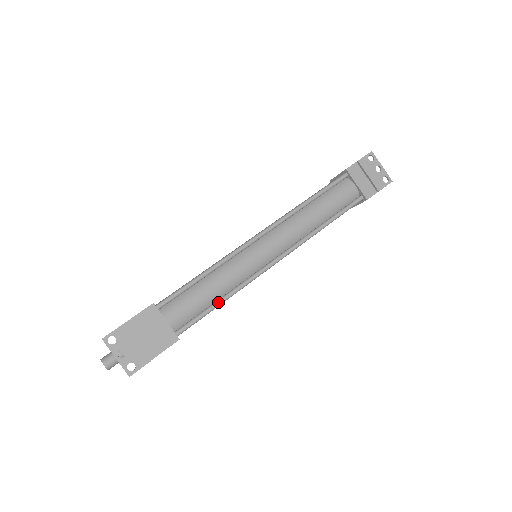
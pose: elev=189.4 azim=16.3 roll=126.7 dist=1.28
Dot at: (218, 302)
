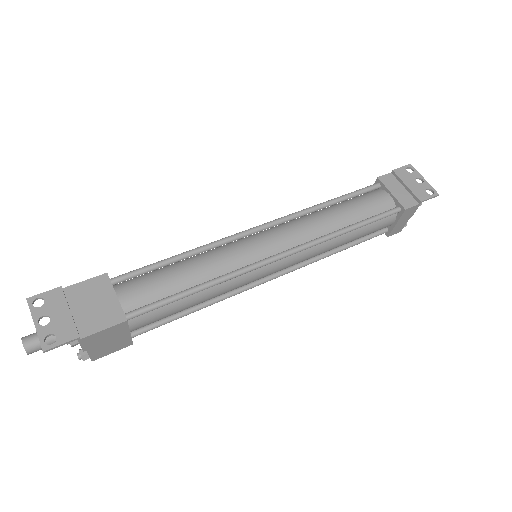
Dot at: (192, 288)
